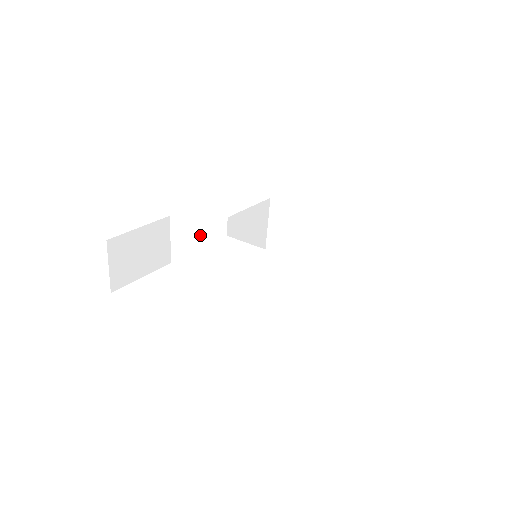
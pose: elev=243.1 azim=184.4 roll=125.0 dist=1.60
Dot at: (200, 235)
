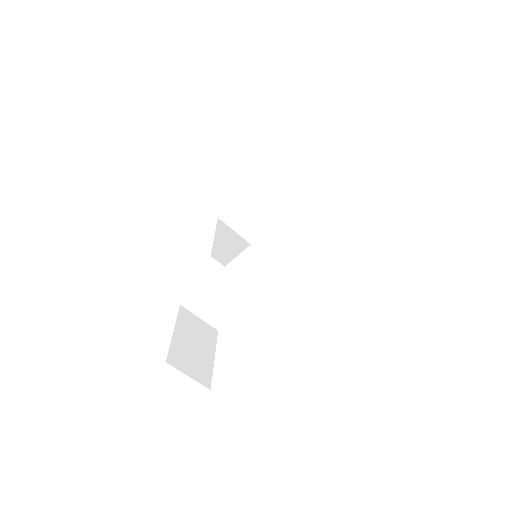
Dot at: (211, 289)
